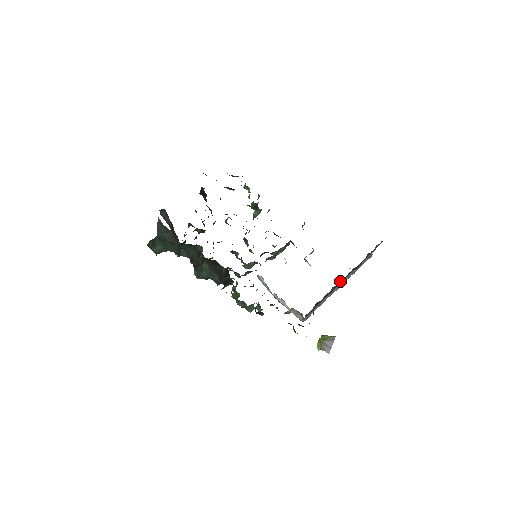
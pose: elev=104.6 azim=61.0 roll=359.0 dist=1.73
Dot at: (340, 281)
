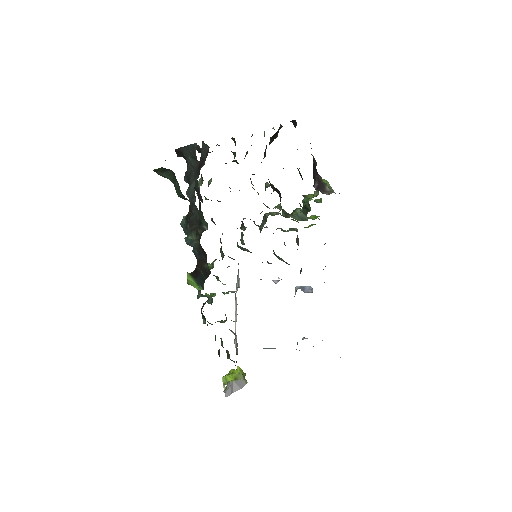
Dot at: occluded
